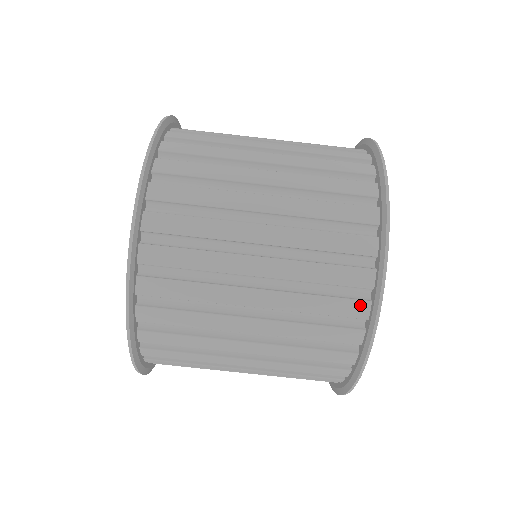
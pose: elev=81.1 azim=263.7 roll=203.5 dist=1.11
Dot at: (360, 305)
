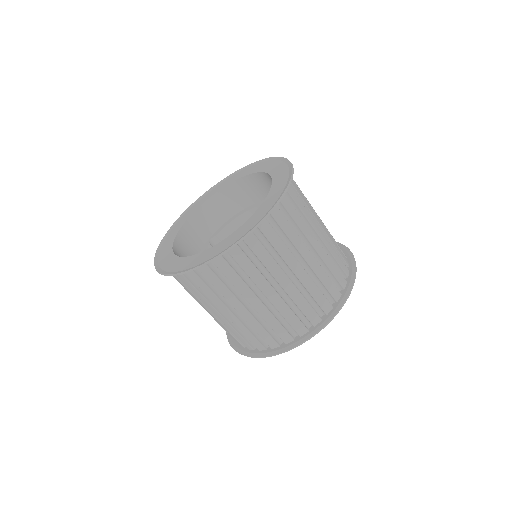
Dot at: (317, 318)
